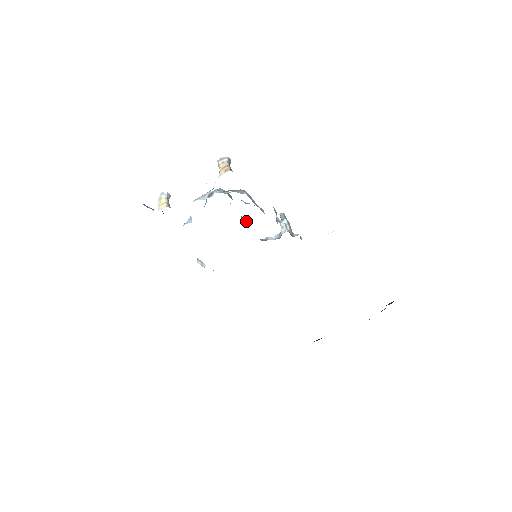
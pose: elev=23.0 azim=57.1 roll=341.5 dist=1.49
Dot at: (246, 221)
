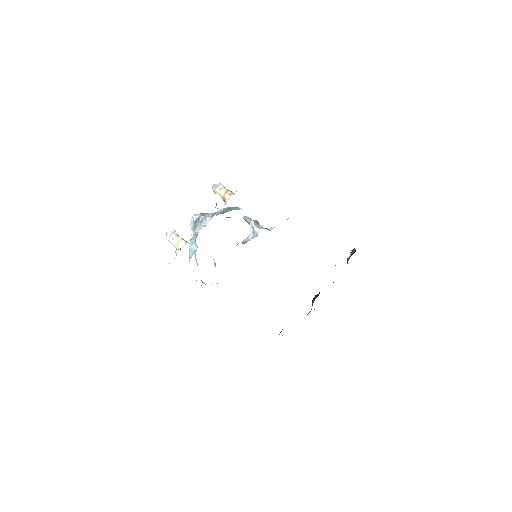
Dot at: occluded
